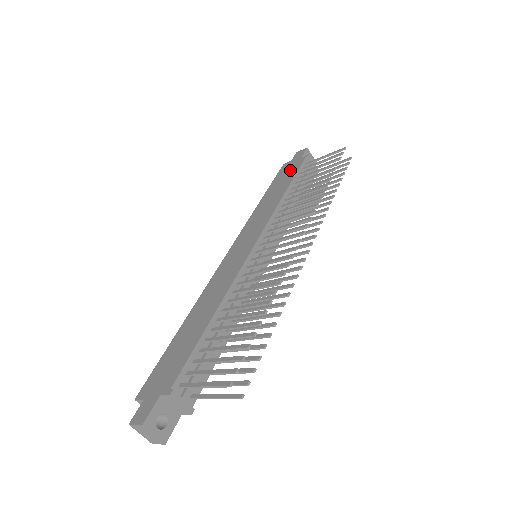
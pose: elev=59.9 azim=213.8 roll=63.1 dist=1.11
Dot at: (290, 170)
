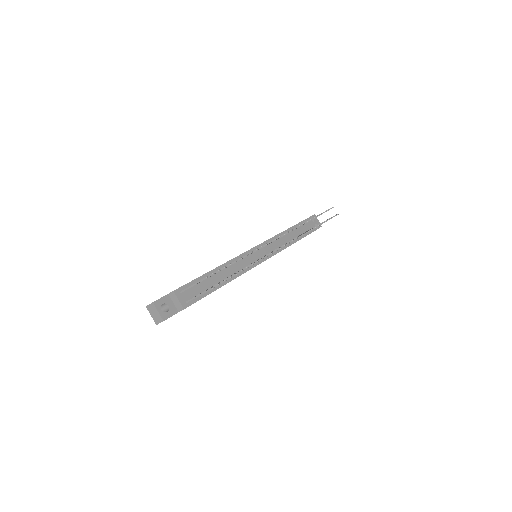
Dot at: occluded
